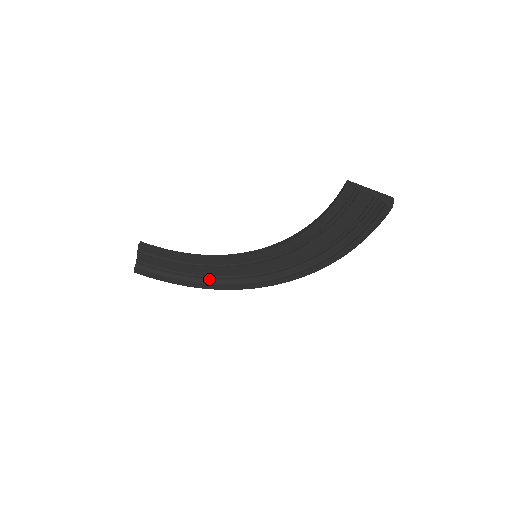
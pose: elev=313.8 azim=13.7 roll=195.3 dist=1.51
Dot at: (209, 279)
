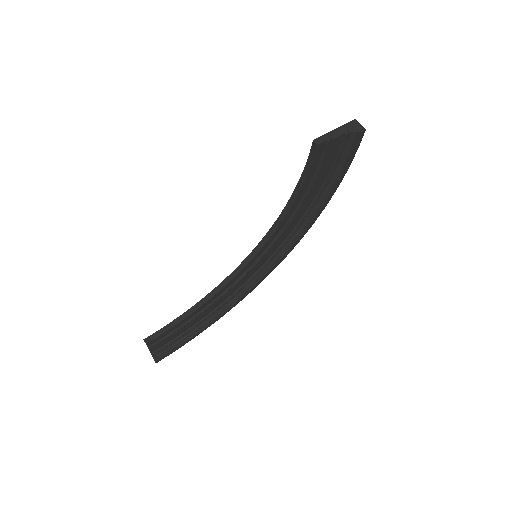
Dot at: (224, 305)
